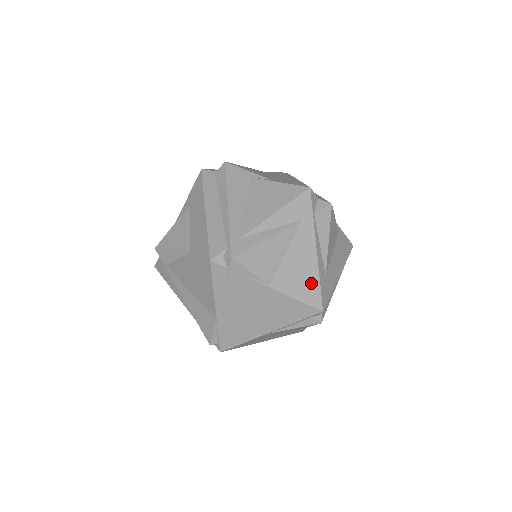
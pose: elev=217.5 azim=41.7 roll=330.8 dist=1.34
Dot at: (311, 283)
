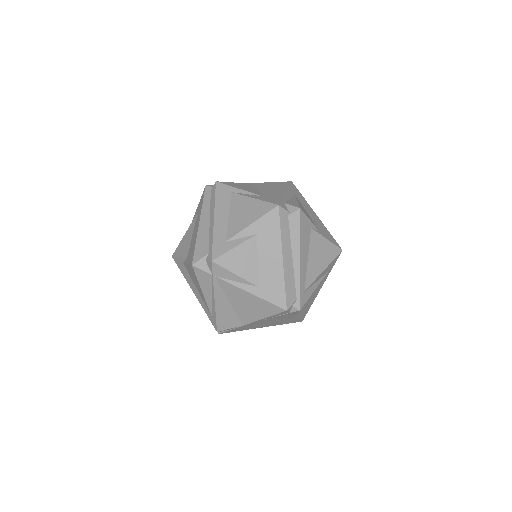
Dot at: (309, 307)
